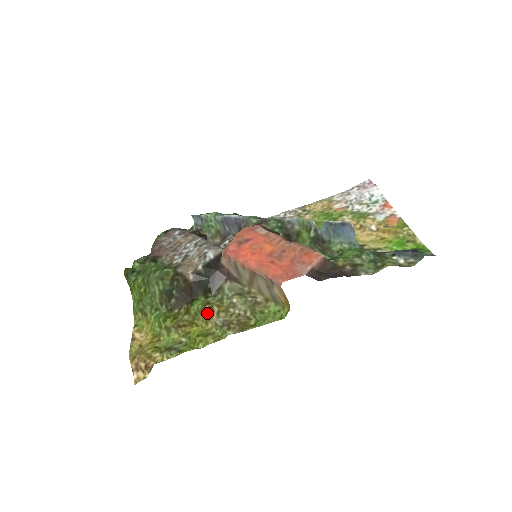
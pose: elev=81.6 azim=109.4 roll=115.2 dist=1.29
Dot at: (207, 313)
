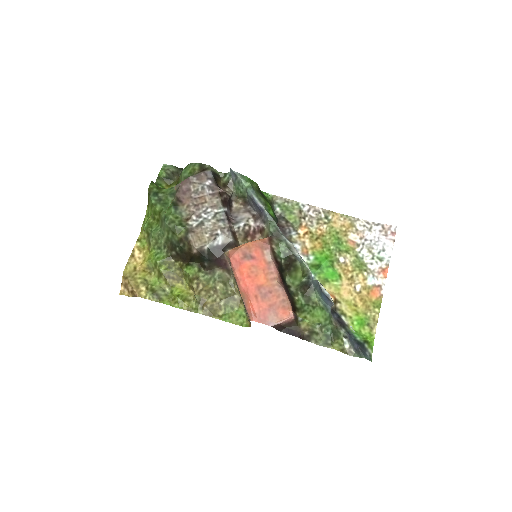
Dot at: (193, 286)
